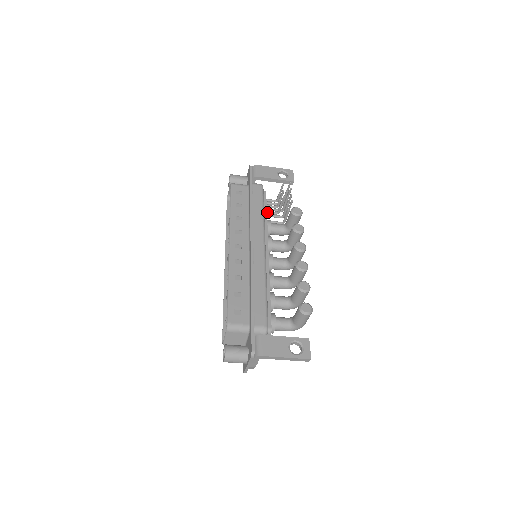
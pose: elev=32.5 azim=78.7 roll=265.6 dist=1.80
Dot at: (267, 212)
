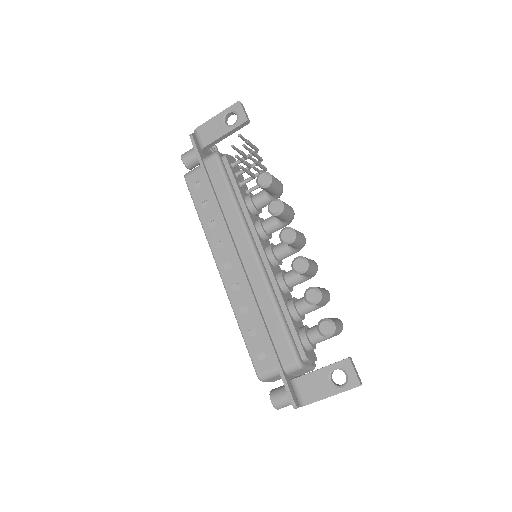
Dot at: (241, 184)
